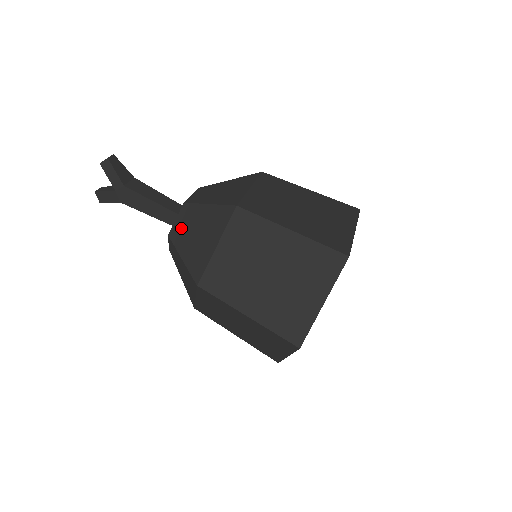
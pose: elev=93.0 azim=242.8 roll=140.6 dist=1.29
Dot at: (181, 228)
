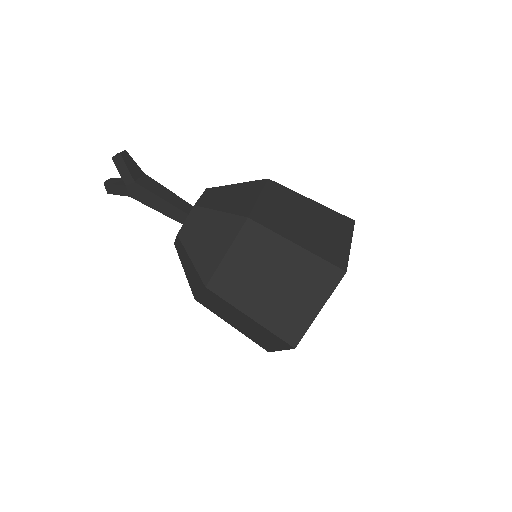
Dot at: (191, 230)
